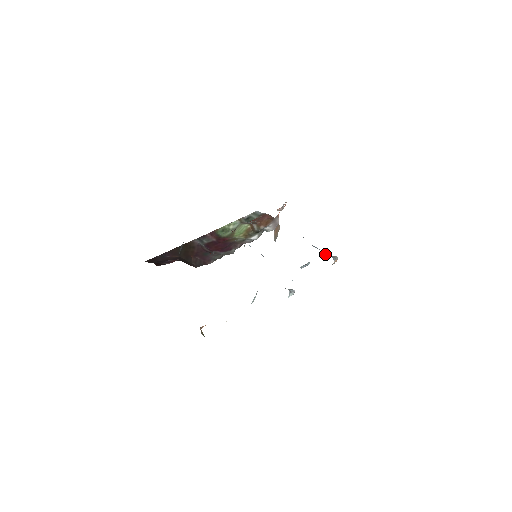
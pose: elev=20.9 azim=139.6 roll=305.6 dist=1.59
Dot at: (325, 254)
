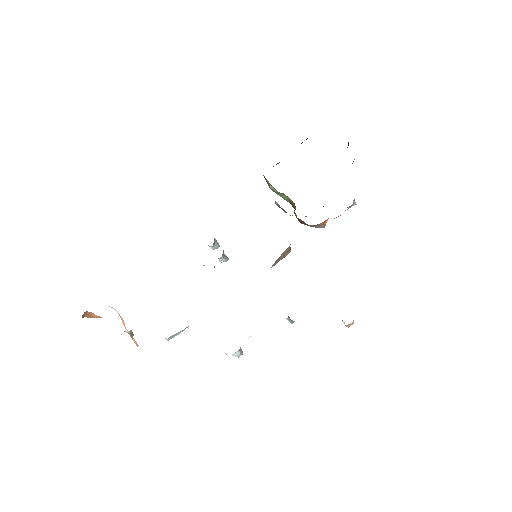
Dot at: occluded
